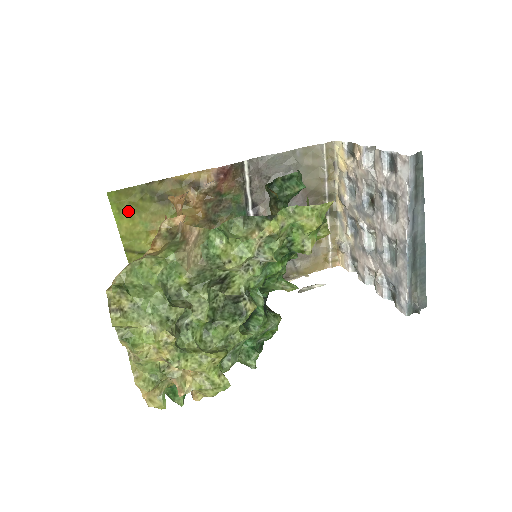
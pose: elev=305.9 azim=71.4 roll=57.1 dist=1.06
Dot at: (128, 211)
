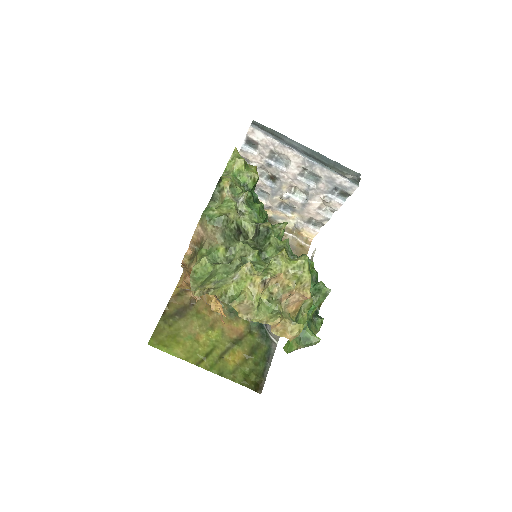
Dot at: (171, 341)
